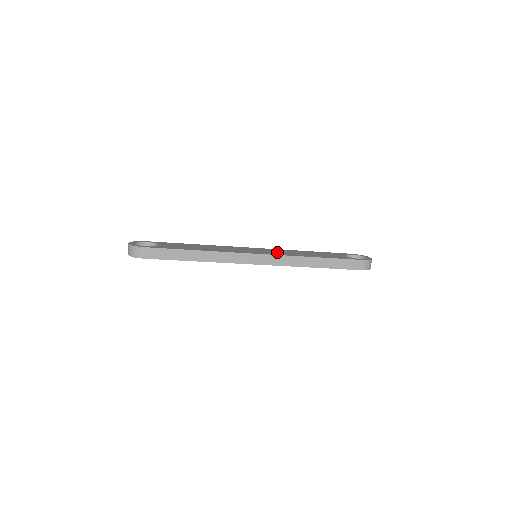
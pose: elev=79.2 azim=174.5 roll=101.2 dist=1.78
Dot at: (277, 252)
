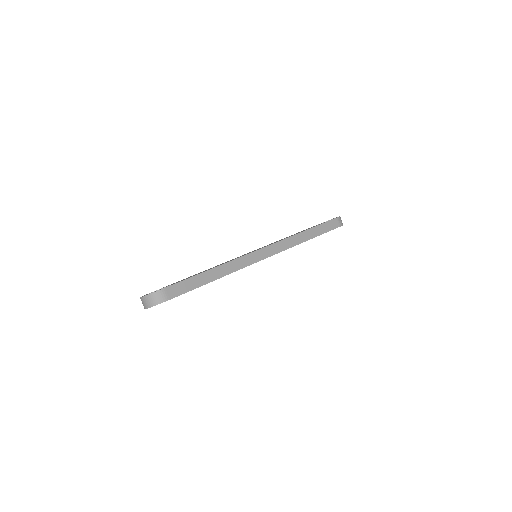
Dot at: occluded
